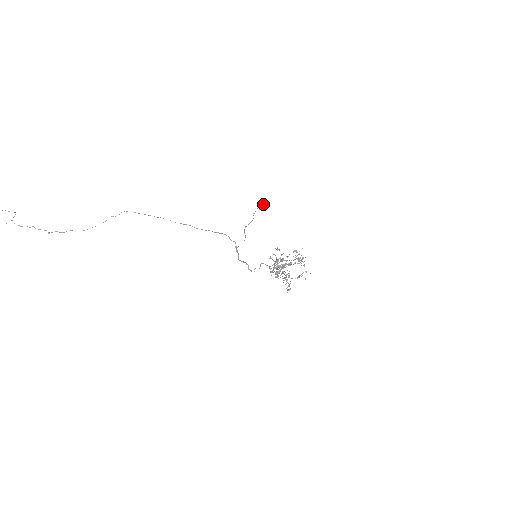
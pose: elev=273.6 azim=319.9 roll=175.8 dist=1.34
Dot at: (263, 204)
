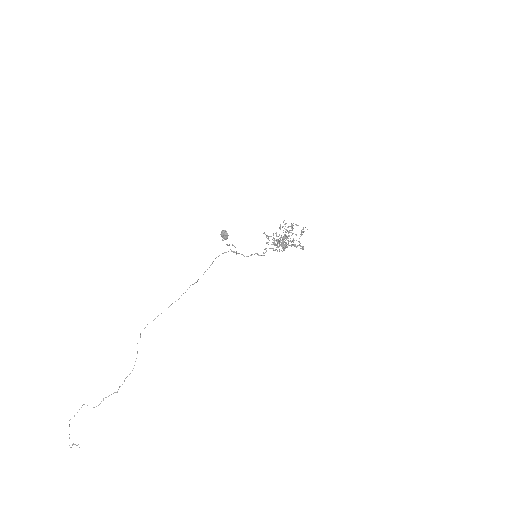
Dot at: (223, 234)
